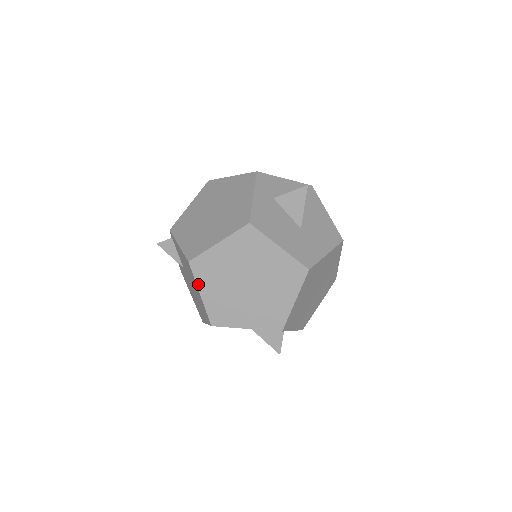
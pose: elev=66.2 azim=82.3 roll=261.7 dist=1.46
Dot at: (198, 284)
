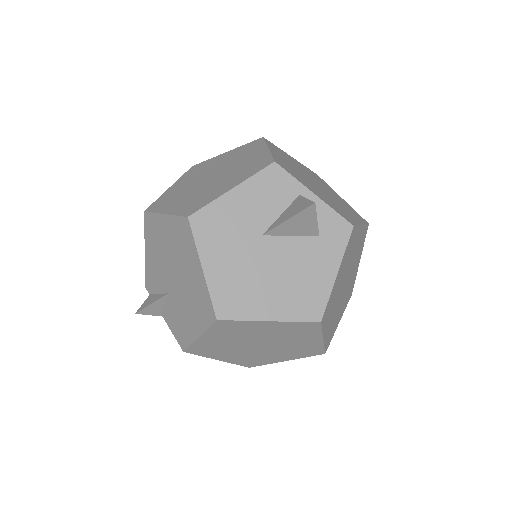
Dot at: (159, 212)
